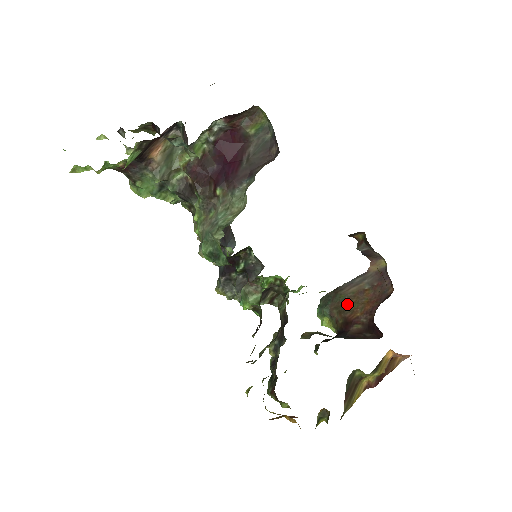
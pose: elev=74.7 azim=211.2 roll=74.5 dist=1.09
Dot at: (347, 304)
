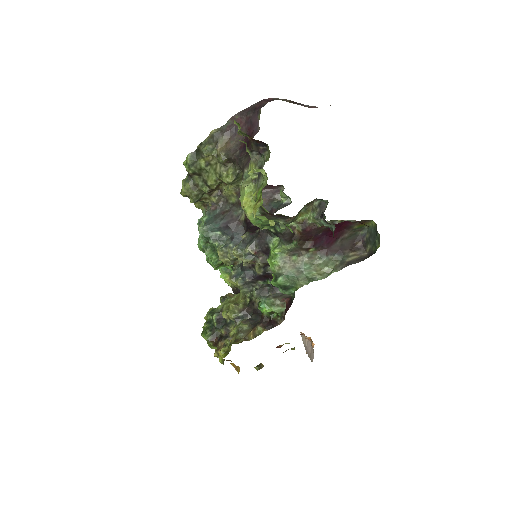
Dot at: occluded
